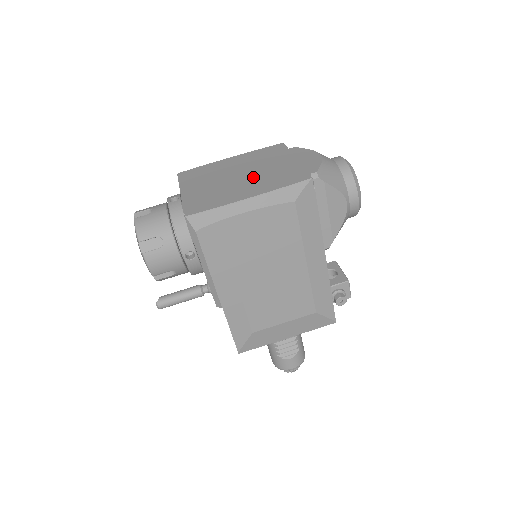
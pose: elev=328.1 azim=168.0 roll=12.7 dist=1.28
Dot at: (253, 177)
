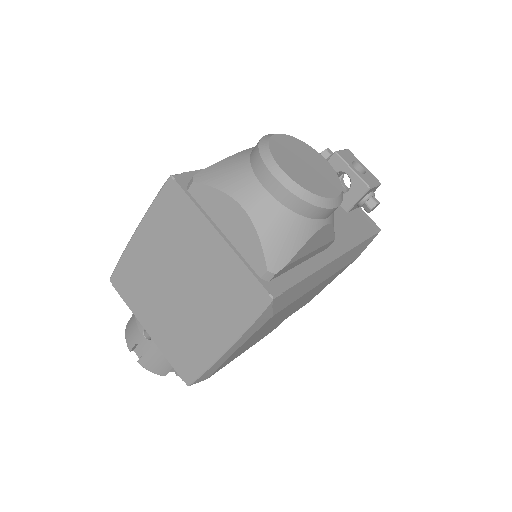
Dot at: (198, 296)
